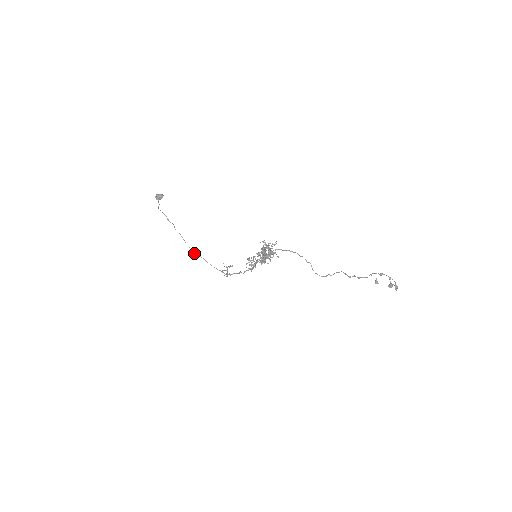
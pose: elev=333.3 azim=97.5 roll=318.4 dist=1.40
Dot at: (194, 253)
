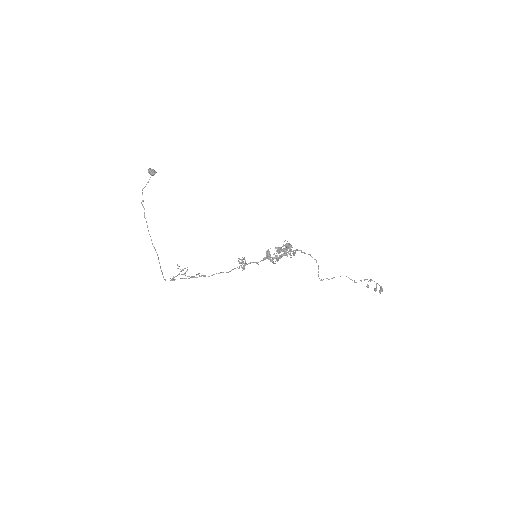
Dot at: (154, 247)
